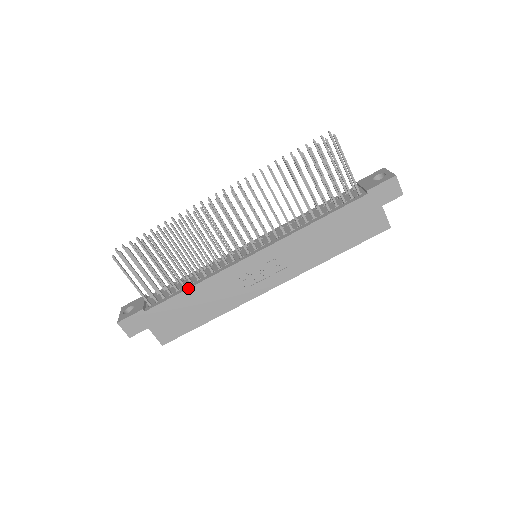
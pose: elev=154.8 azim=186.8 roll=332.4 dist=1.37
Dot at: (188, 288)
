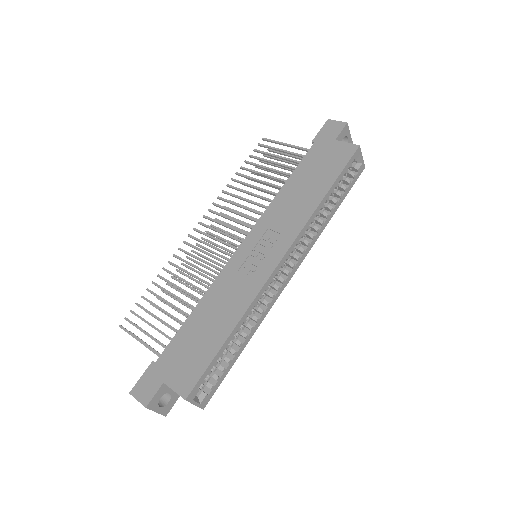
Dot at: (192, 311)
